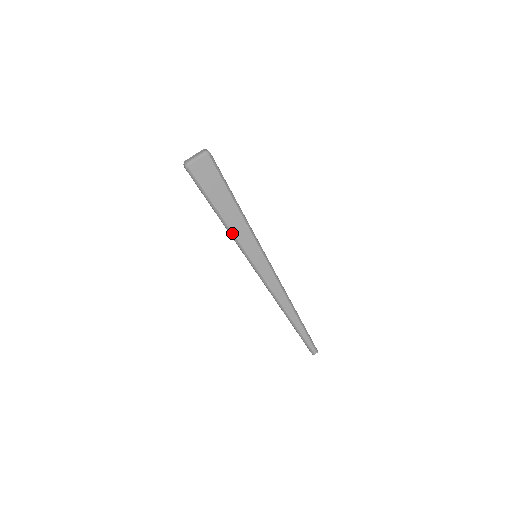
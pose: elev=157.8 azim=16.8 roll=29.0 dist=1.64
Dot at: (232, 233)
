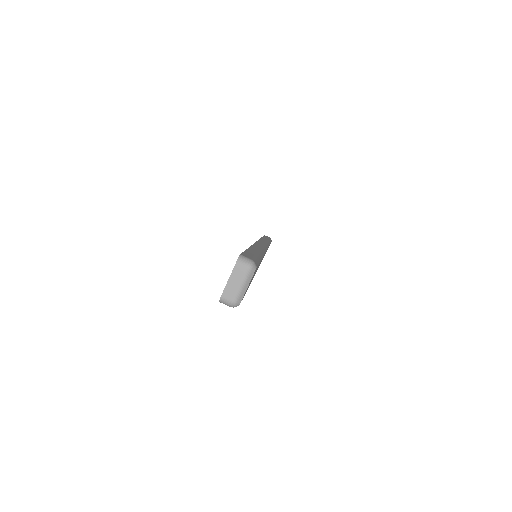
Dot at: occluded
